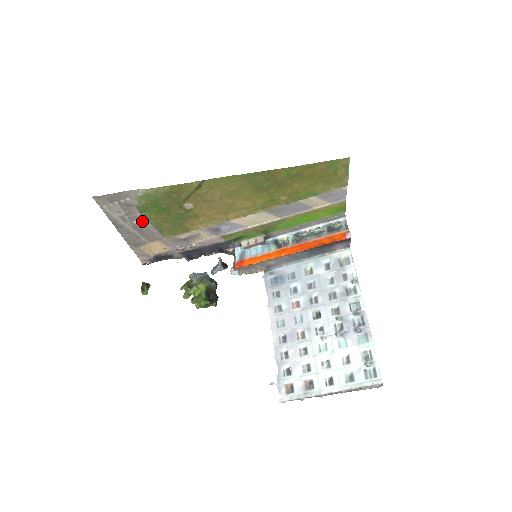
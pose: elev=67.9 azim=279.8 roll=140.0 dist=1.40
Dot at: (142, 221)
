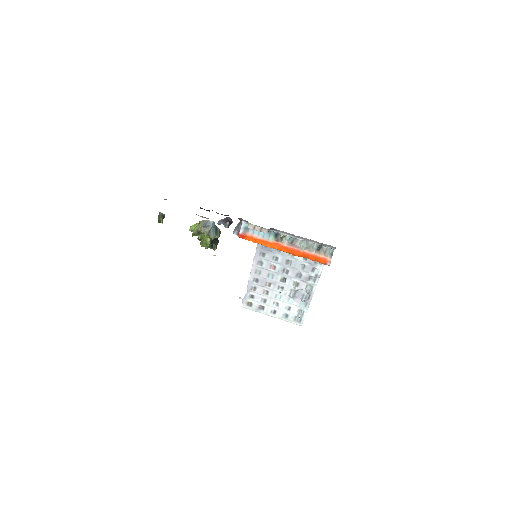
Dot at: occluded
